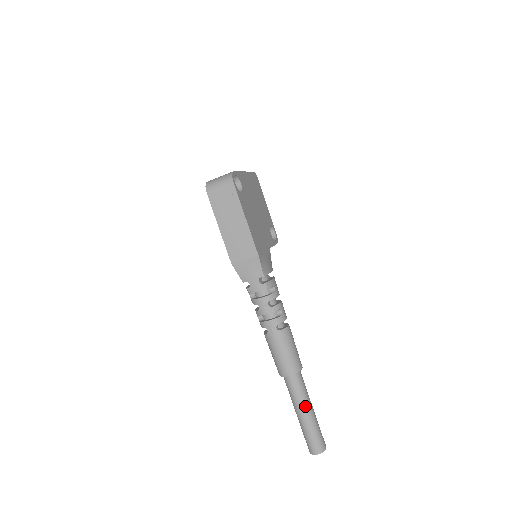
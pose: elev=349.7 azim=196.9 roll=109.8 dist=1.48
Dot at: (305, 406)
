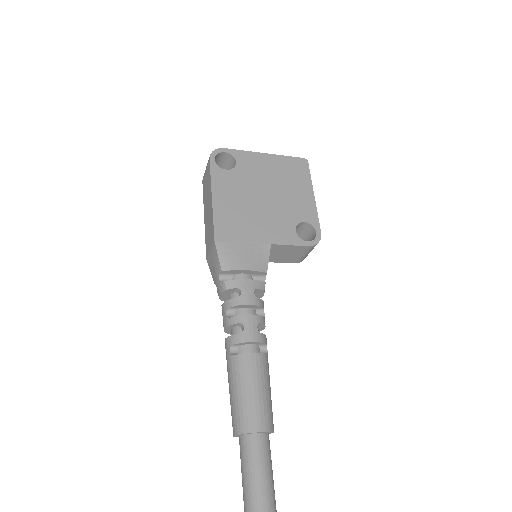
Dot at: (249, 503)
